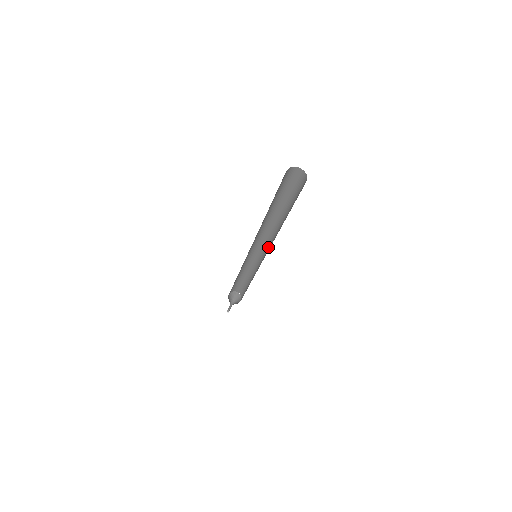
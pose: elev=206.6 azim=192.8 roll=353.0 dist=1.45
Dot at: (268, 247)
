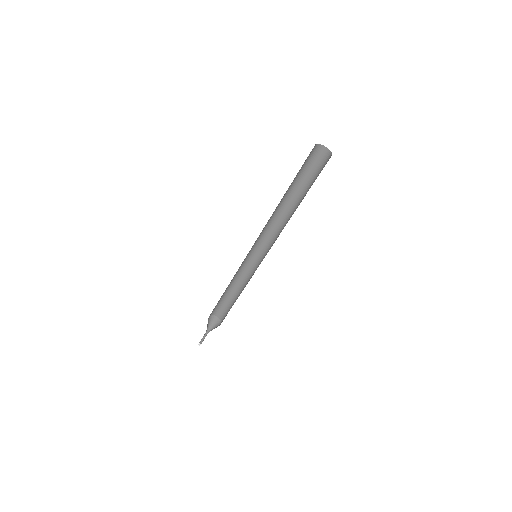
Dot at: (268, 241)
